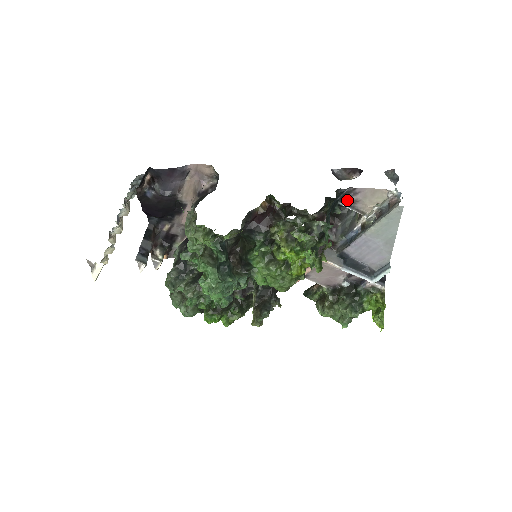
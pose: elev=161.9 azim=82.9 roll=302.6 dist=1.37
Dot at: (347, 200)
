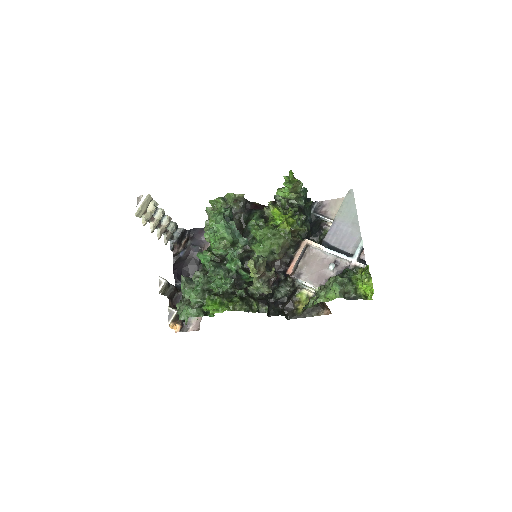
Dot at: (319, 212)
